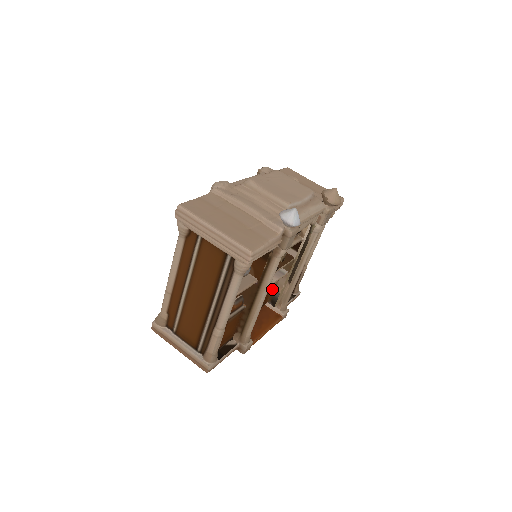
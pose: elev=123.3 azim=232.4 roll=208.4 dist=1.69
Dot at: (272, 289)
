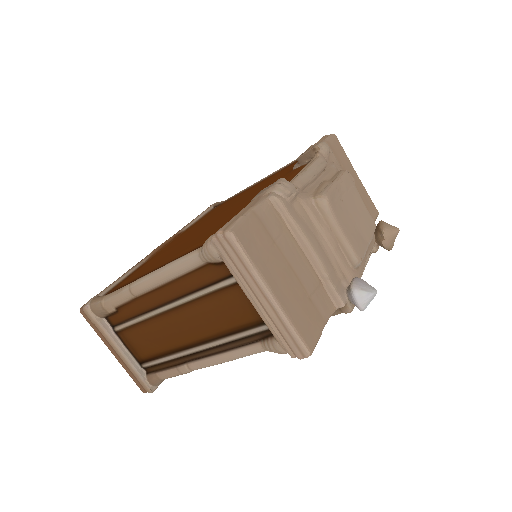
Dot at: occluded
